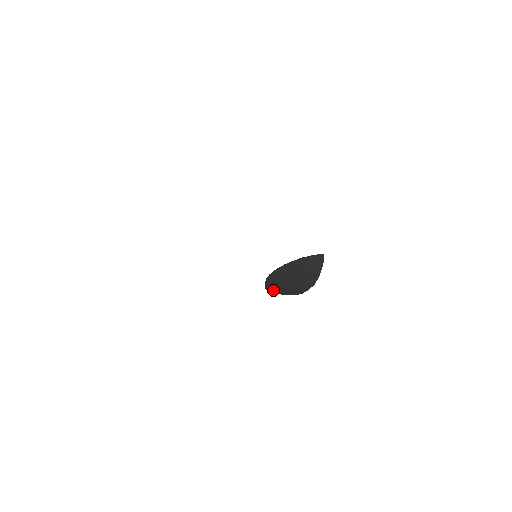
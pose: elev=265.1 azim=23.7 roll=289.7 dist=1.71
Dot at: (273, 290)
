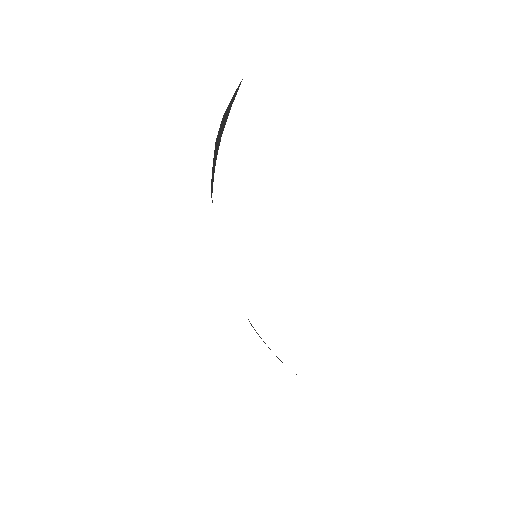
Dot at: occluded
